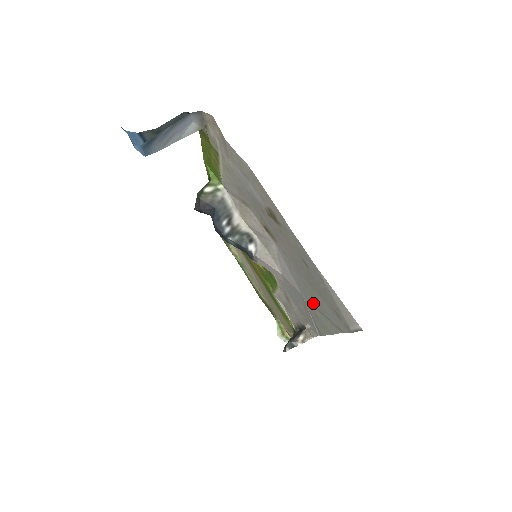
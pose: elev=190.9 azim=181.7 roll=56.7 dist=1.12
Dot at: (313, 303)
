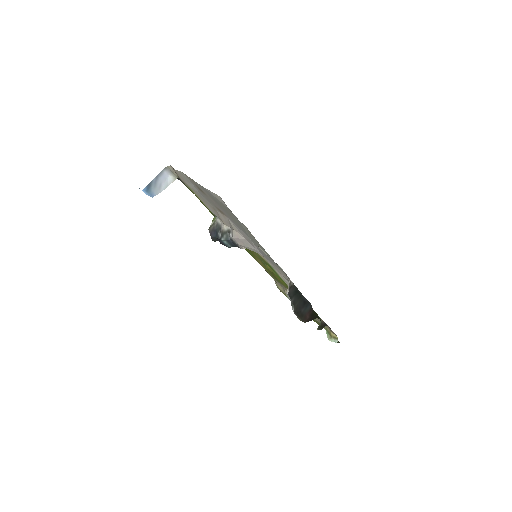
Dot at: (245, 231)
